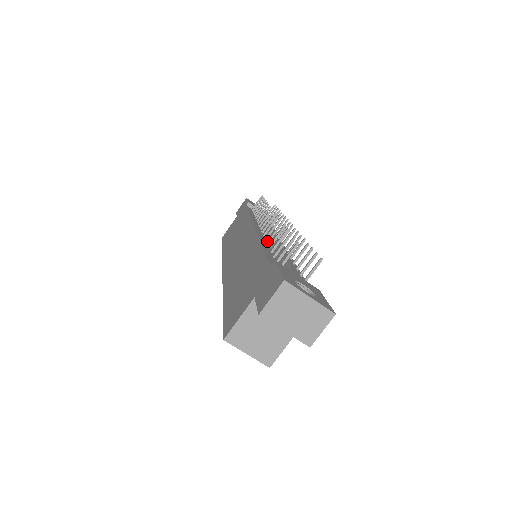
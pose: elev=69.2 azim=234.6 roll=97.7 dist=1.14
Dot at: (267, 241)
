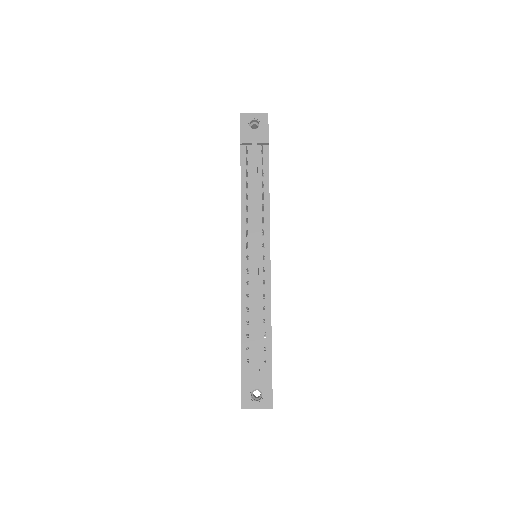
Dot at: (246, 296)
